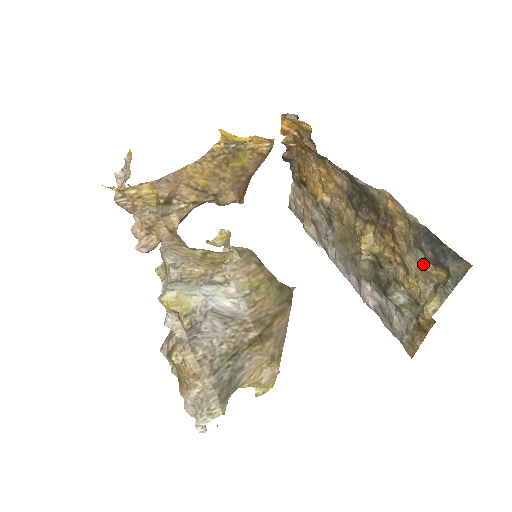
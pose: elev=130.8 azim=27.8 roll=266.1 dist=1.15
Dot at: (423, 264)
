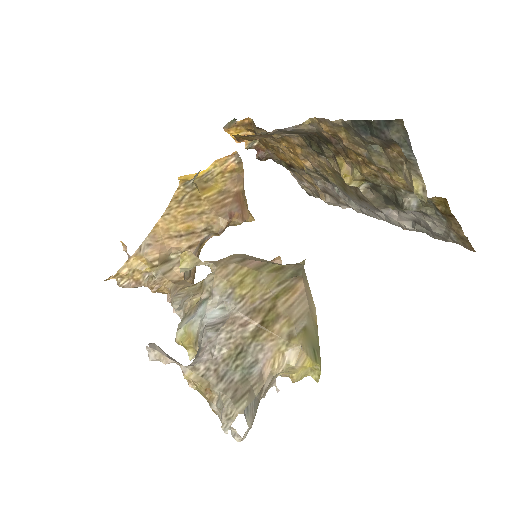
Dot at: (385, 154)
